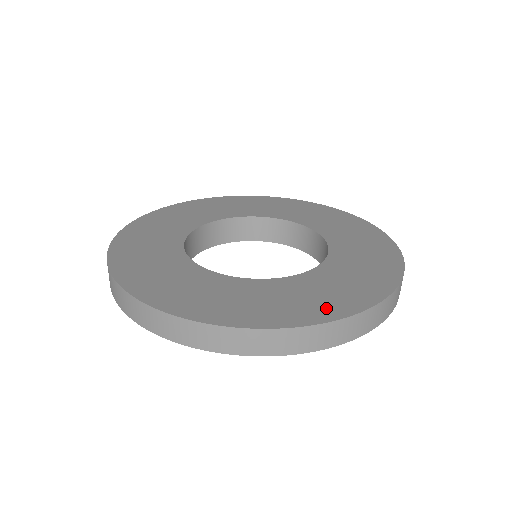
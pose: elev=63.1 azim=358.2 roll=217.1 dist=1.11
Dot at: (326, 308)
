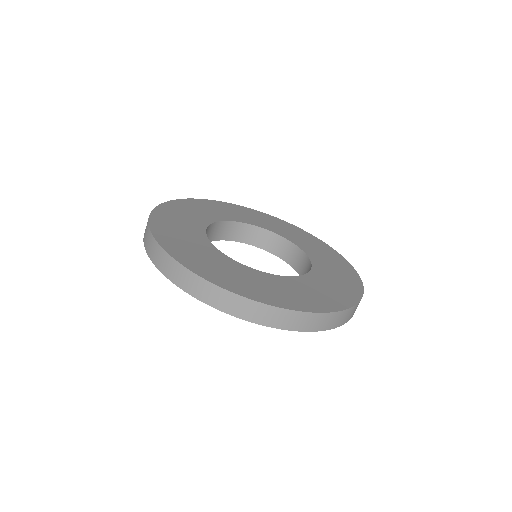
Dot at: (338, 300)
